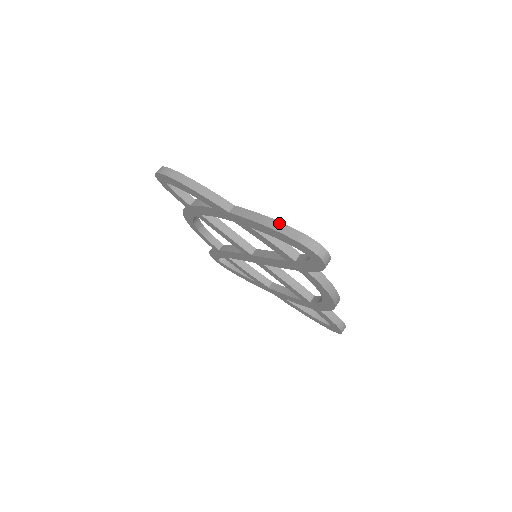
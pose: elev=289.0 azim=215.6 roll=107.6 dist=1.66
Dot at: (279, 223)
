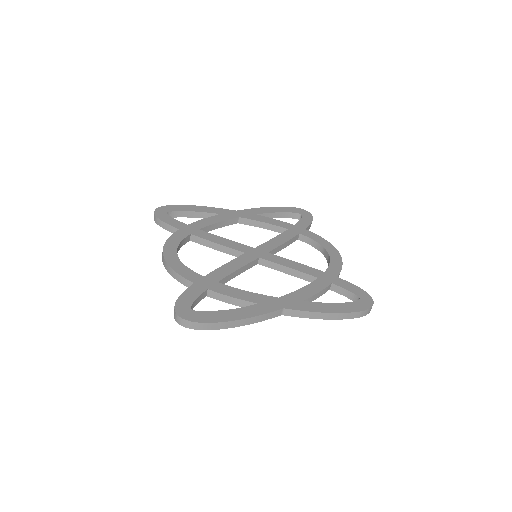
Dot at: (339, 315)
